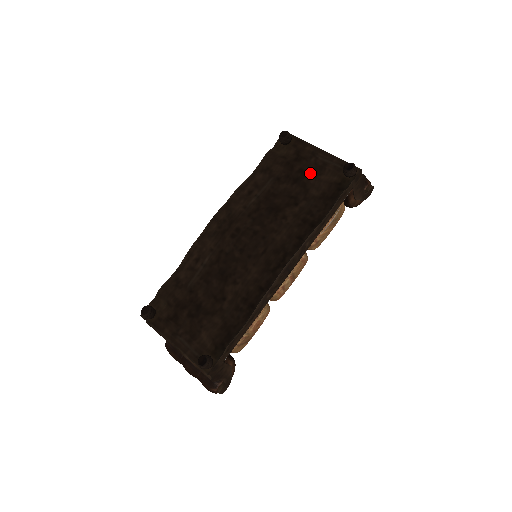
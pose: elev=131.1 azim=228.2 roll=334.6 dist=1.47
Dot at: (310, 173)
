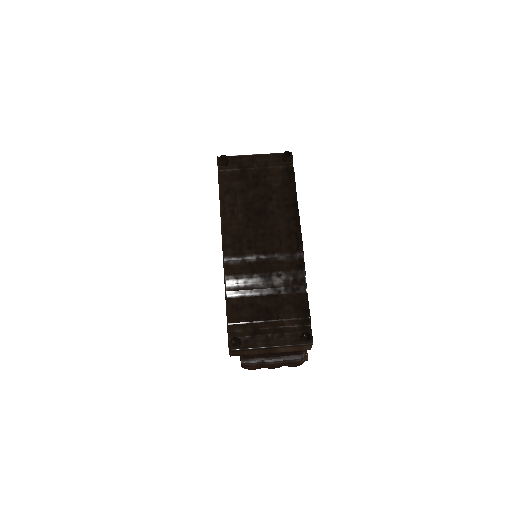
Dot at: (262, 174)
